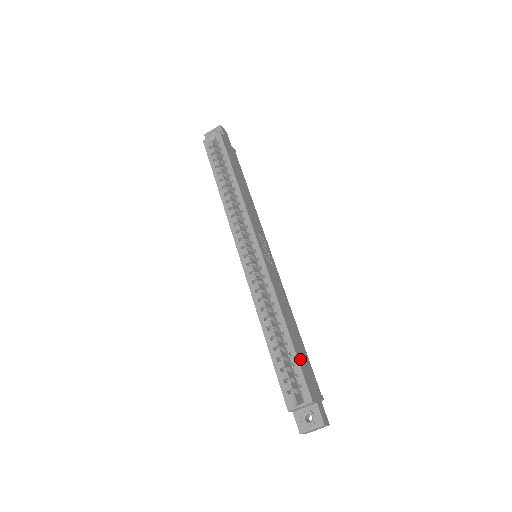
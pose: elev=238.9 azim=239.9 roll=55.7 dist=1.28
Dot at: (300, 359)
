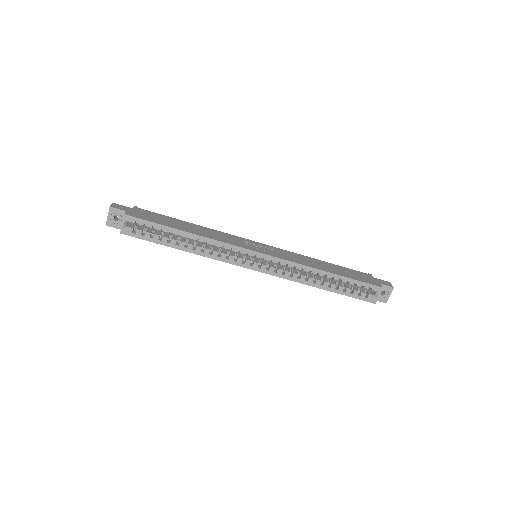
Dot at: (353, 277)
